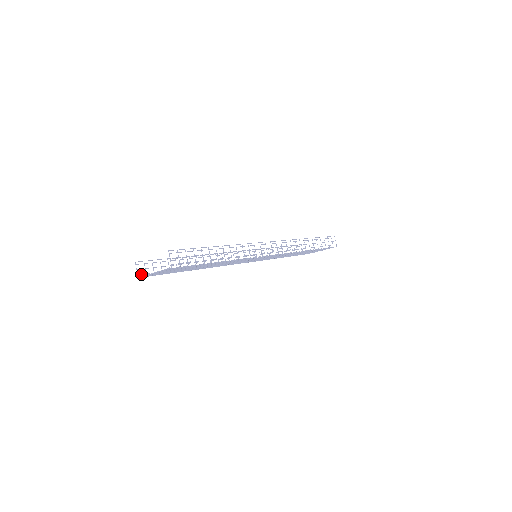
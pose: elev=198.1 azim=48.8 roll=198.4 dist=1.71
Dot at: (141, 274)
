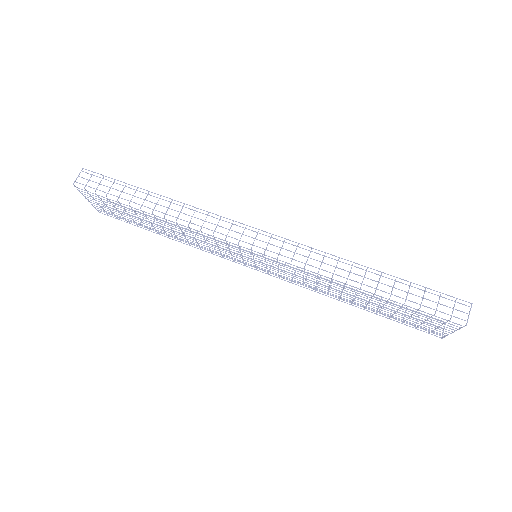
Dot at: (106, 212)
